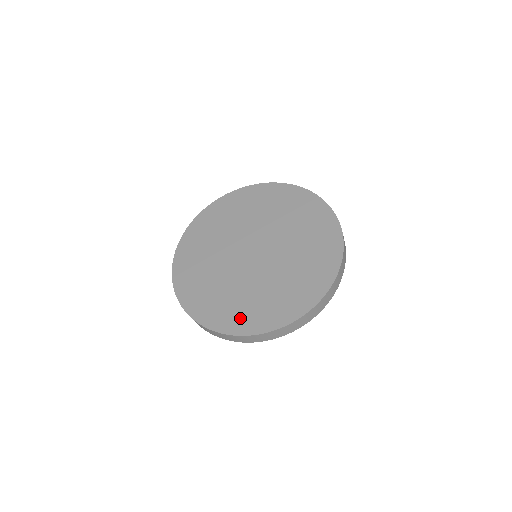
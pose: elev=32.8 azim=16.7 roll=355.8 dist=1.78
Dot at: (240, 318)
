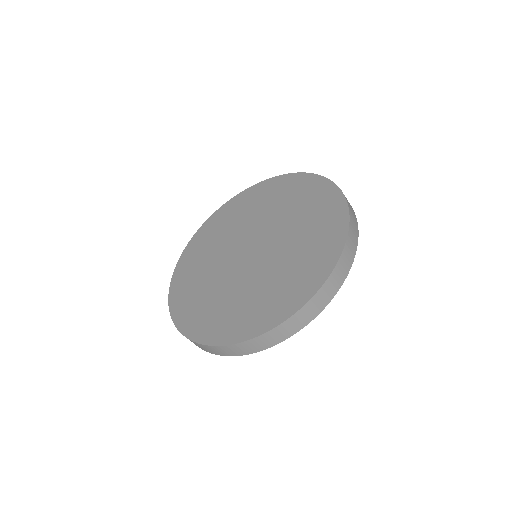
Dot at: (200, 320)
